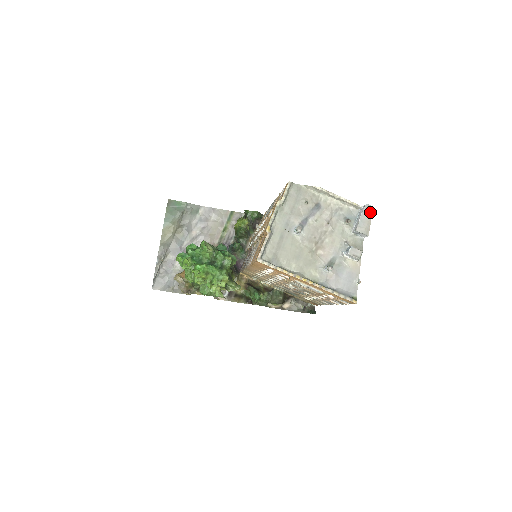
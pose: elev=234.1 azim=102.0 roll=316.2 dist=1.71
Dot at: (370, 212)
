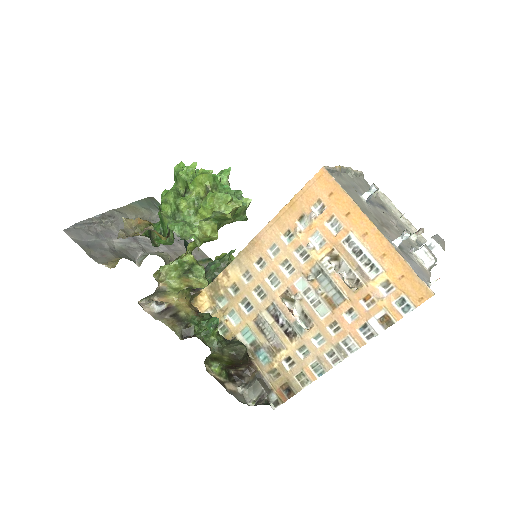
Dot at: (443, 240)
